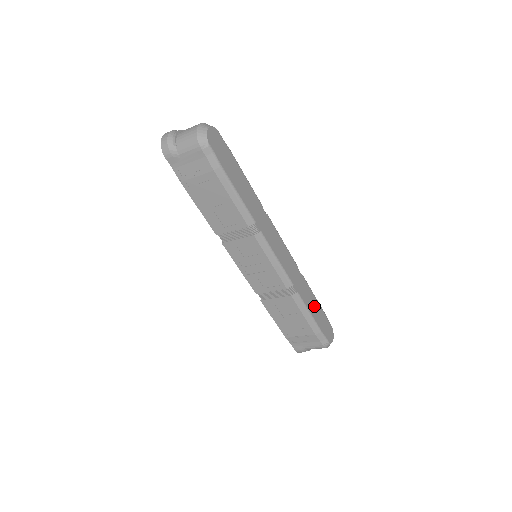
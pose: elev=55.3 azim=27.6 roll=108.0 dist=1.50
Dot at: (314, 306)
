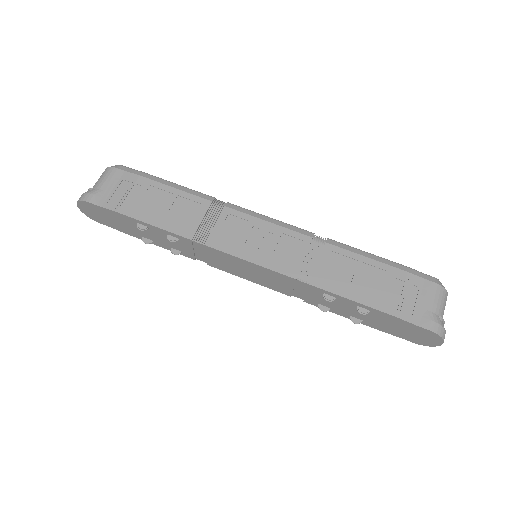
Dot at: occluded
